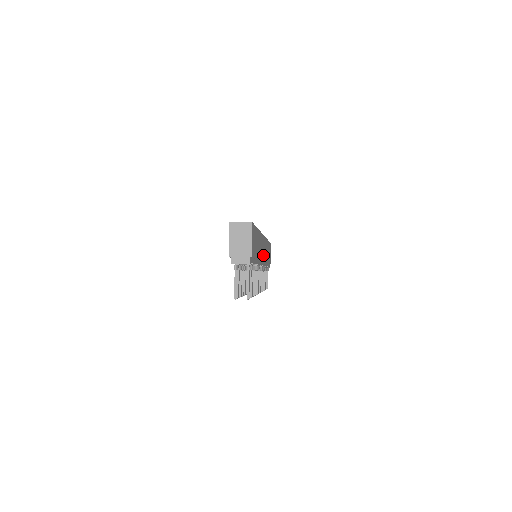
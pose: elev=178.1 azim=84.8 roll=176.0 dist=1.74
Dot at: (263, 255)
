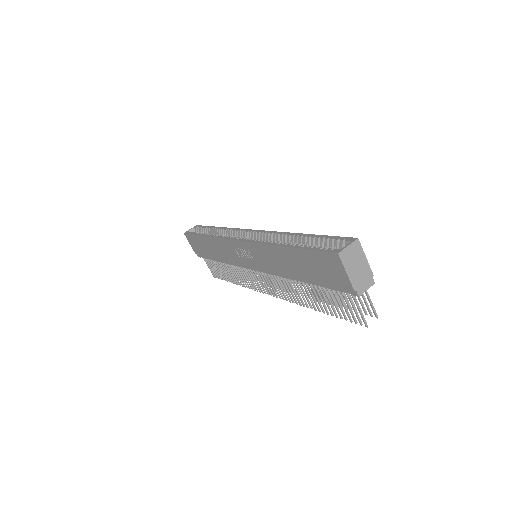
Dot at: occluded
